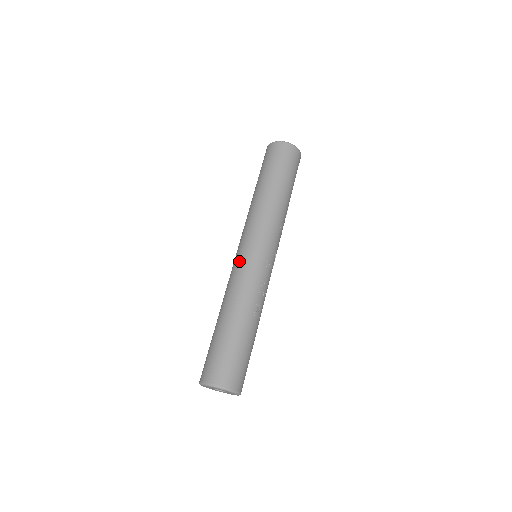
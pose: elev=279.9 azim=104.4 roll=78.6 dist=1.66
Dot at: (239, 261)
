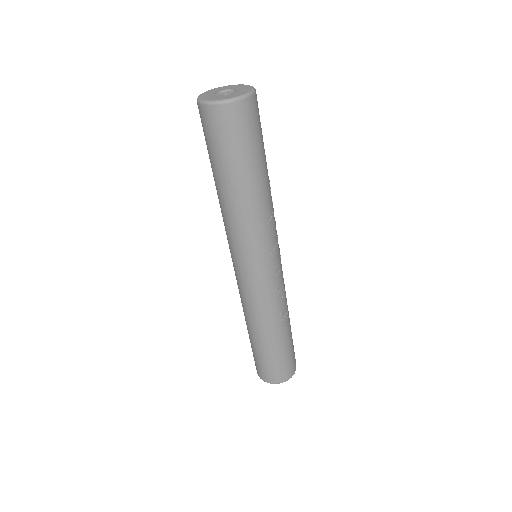
Dot at: (242, 283)
